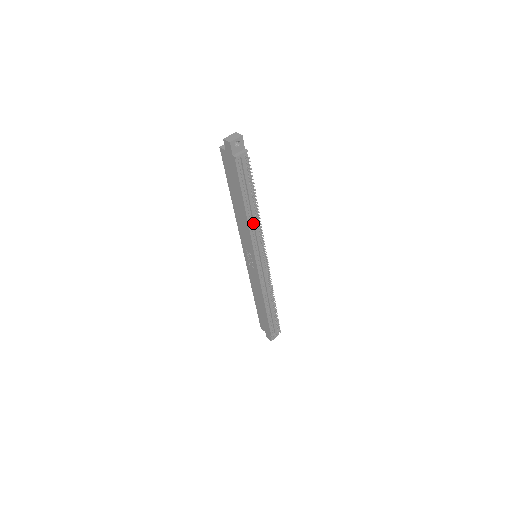
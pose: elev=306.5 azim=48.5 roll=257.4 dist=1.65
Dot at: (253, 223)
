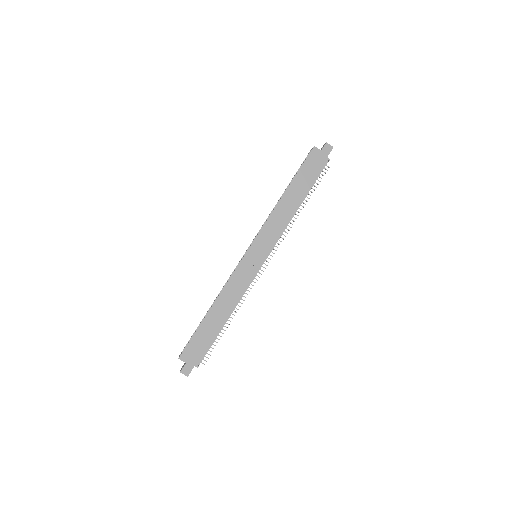
Dot at: (290, 219)
